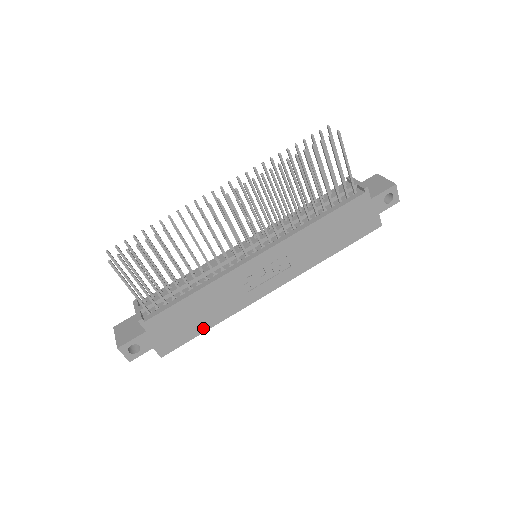
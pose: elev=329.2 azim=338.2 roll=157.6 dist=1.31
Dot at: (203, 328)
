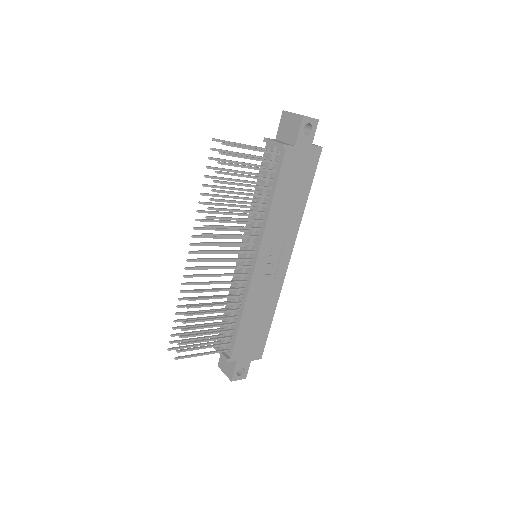
Dot at: (268, 324)
